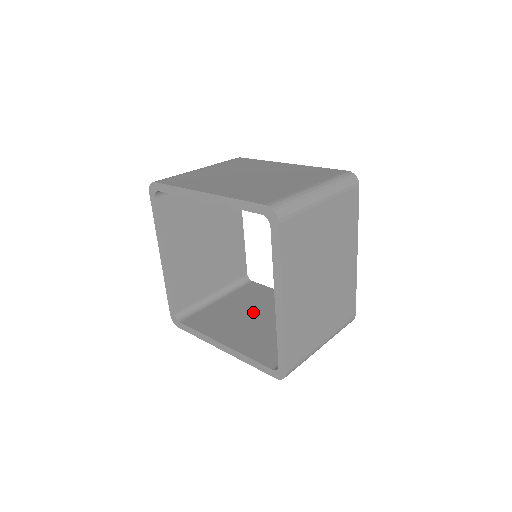
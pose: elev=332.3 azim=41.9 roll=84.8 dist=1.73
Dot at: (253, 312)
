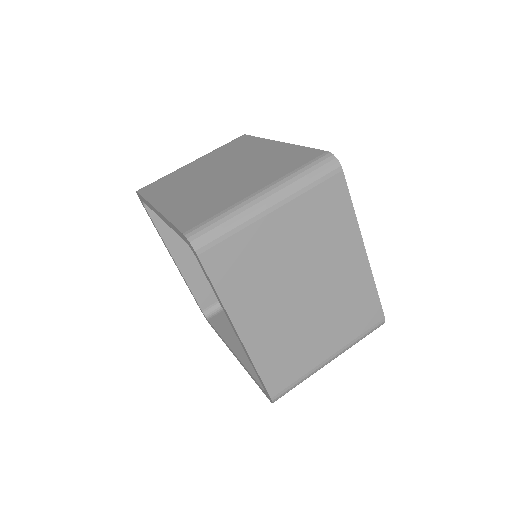
Dot at: occluded
